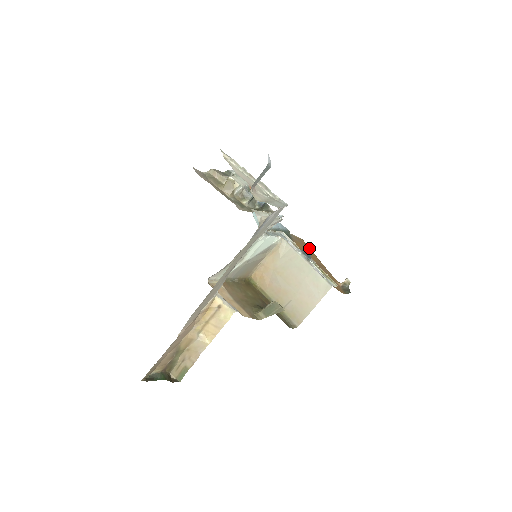
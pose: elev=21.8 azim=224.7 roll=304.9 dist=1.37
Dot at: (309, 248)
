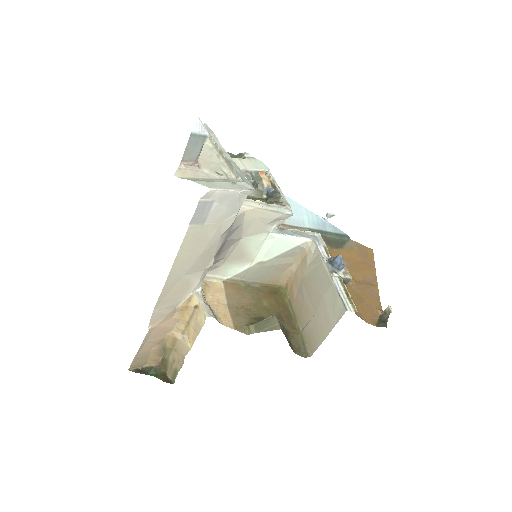
Dot at: (338, 256)
